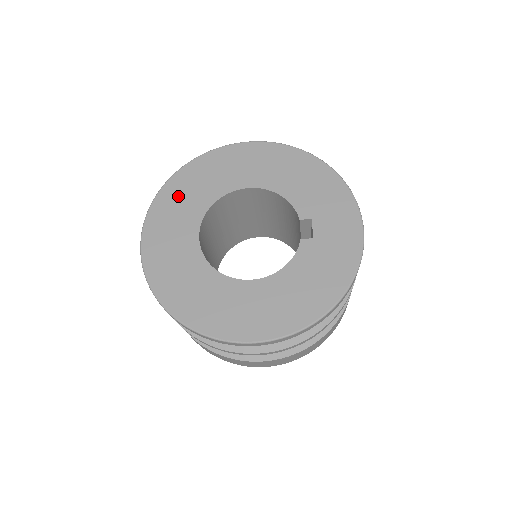
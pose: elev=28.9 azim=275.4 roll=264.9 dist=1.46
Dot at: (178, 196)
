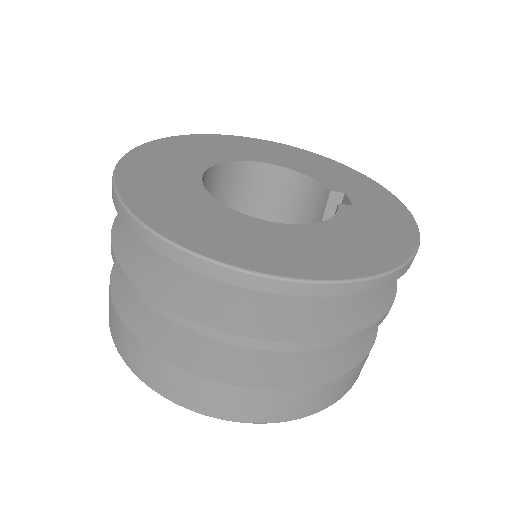
Dot at: (169, 151)
